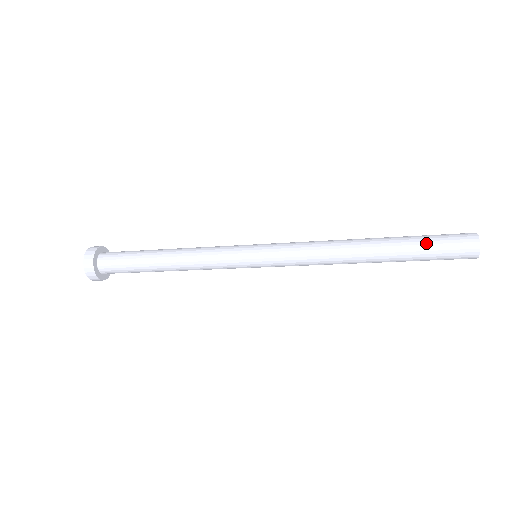
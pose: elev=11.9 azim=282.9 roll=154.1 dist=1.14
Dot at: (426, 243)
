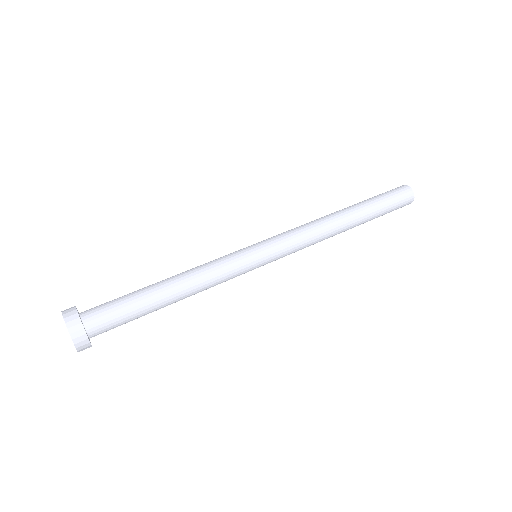
Dot at: (385, 206)
